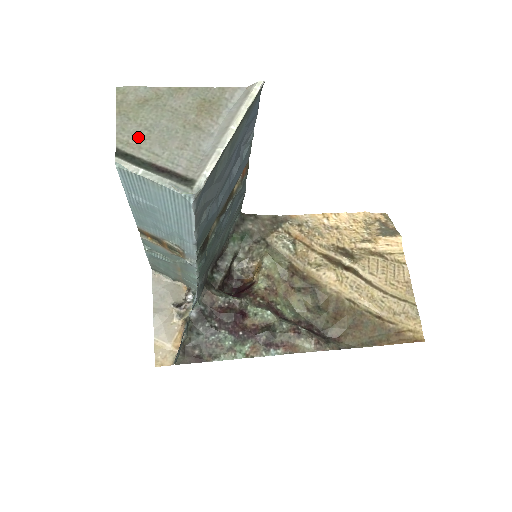
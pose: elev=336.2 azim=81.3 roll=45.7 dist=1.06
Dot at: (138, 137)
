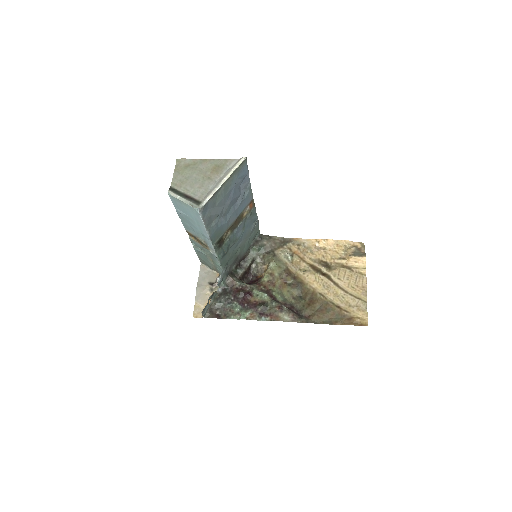
Dot at: (181, 182)
